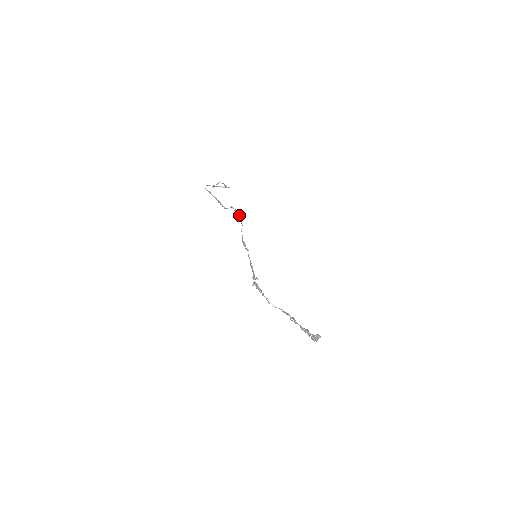
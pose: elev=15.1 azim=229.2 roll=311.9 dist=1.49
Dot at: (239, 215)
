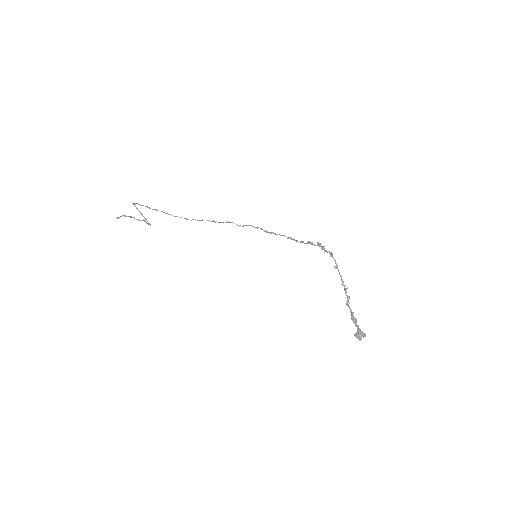
Dot at: (229, 222)
